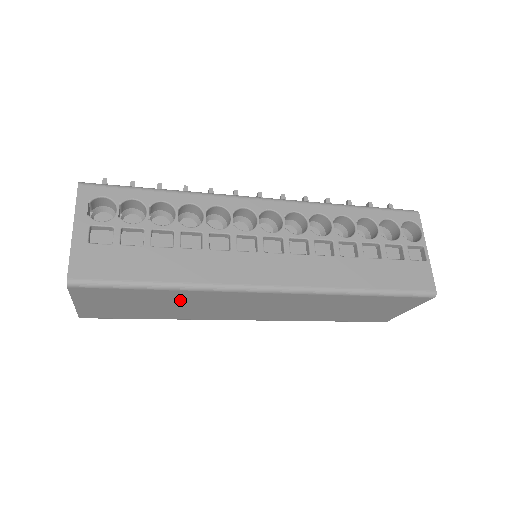
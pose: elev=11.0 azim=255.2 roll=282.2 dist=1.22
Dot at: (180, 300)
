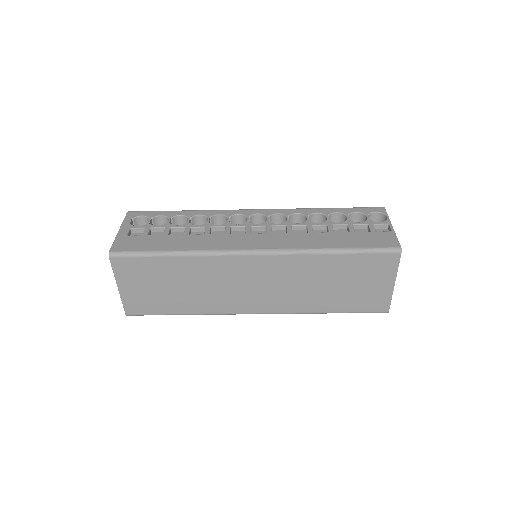
Dot at: (190, 275)
